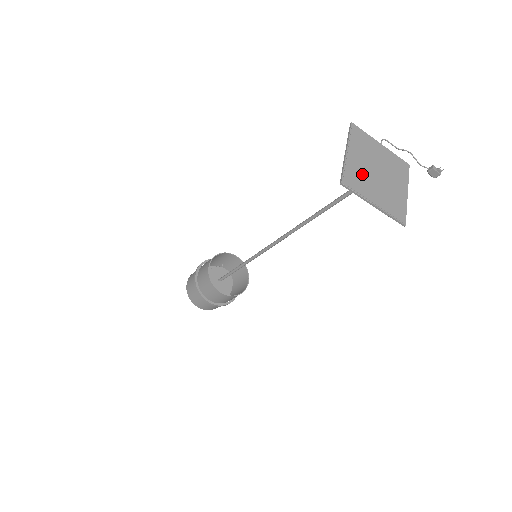
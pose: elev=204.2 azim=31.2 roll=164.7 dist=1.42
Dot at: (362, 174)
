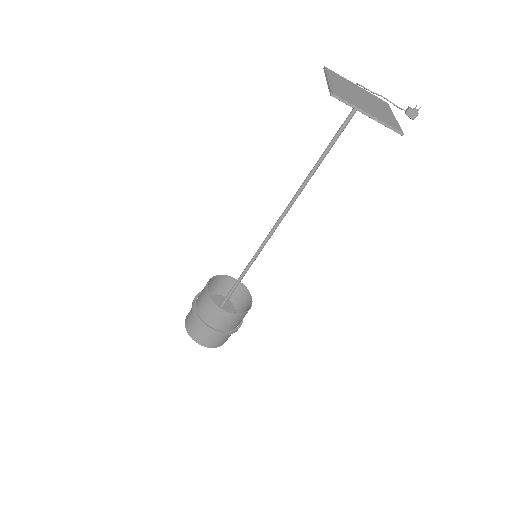
Dot at: (348, 94)
